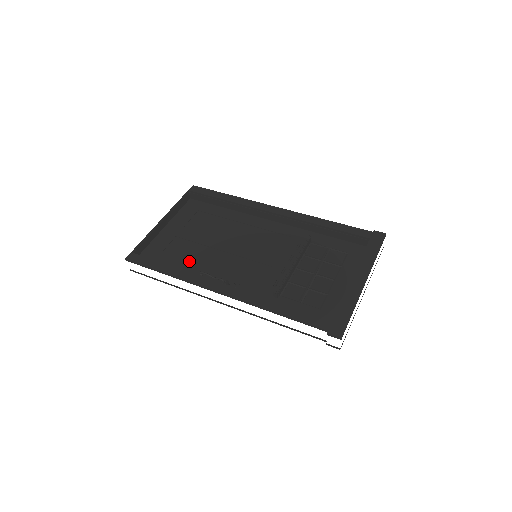
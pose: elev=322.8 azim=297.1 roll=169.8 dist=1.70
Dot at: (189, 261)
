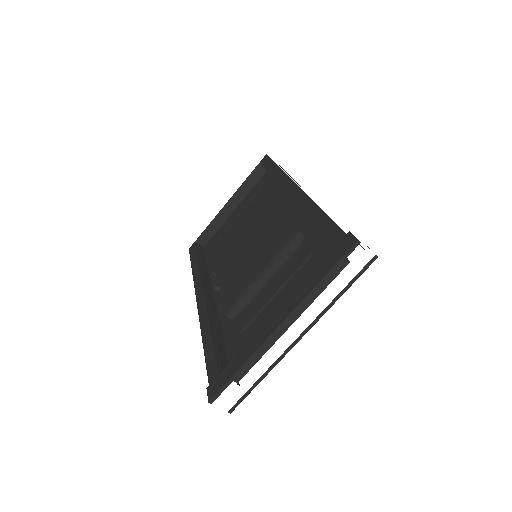
Dot at: (222, 255)
